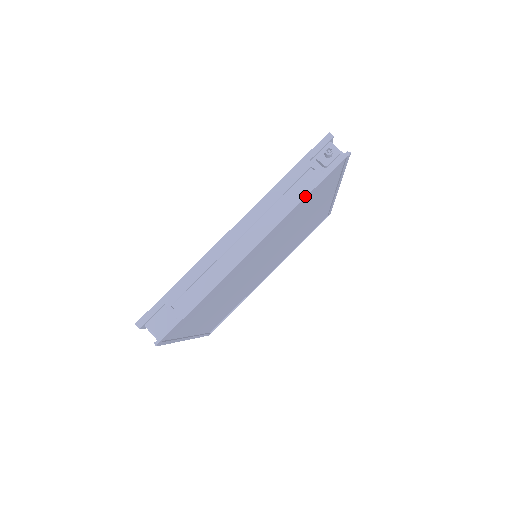
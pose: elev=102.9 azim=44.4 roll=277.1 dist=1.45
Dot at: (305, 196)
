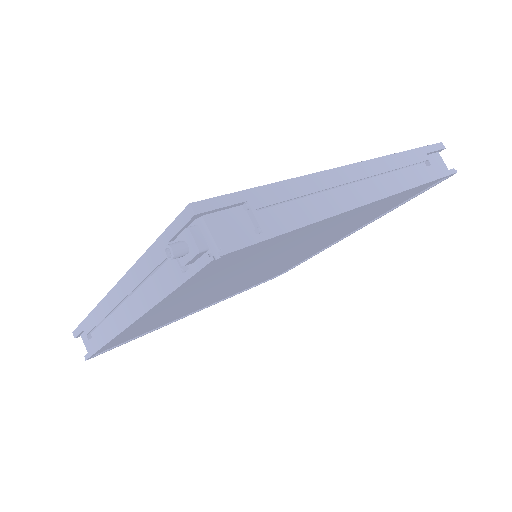
Dot at: (165, 295)
